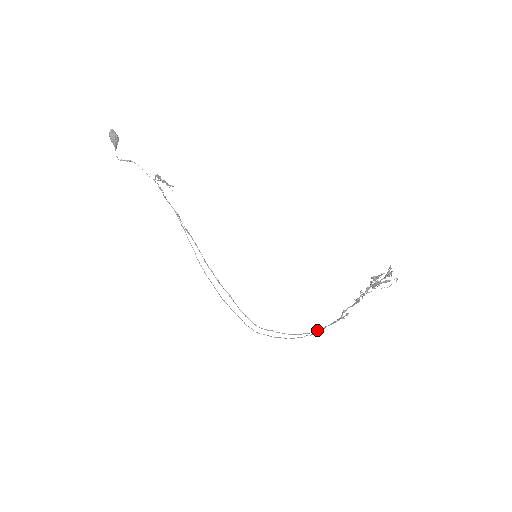
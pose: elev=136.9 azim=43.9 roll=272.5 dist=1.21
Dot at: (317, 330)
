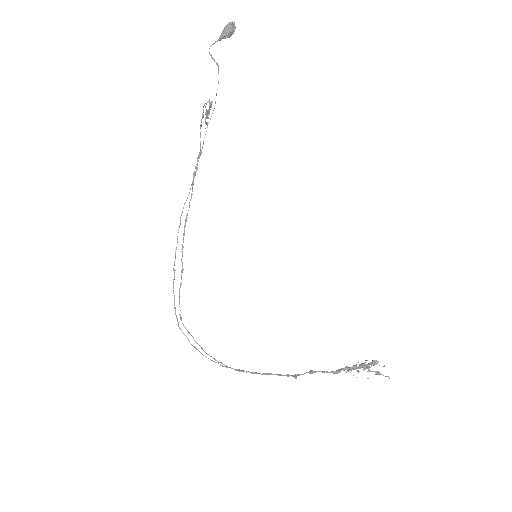
Dot at: occluded
